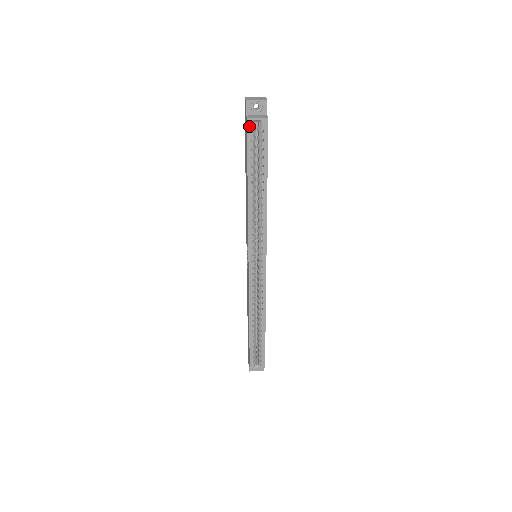
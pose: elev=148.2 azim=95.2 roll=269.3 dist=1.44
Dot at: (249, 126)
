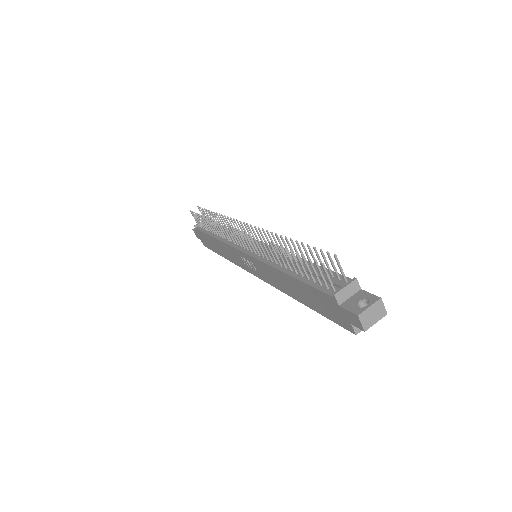
Dot at: (351, 329)
